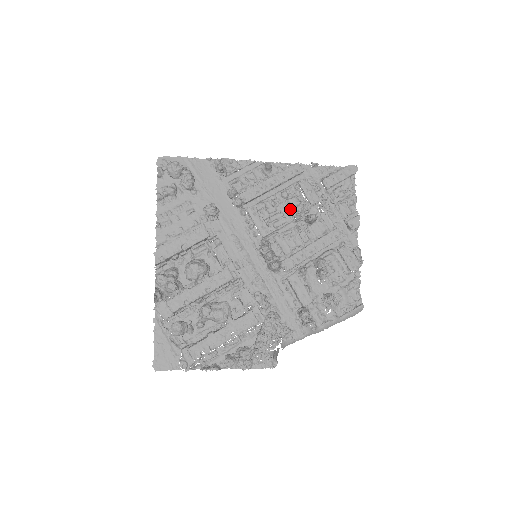
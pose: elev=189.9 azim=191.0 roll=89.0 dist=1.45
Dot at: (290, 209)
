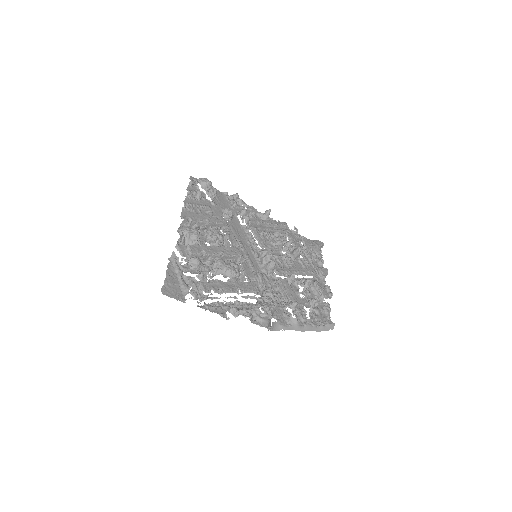
Dot at: (280, 244)
